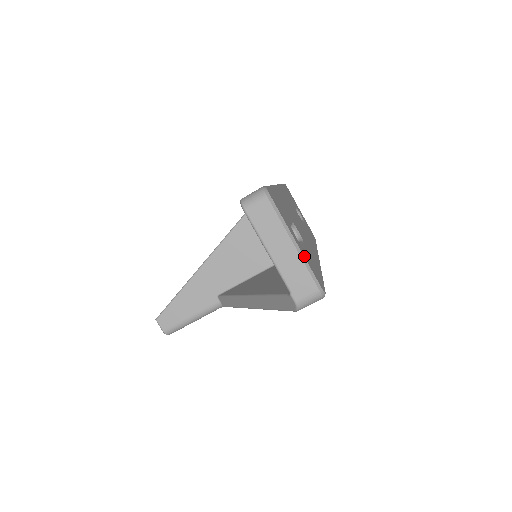
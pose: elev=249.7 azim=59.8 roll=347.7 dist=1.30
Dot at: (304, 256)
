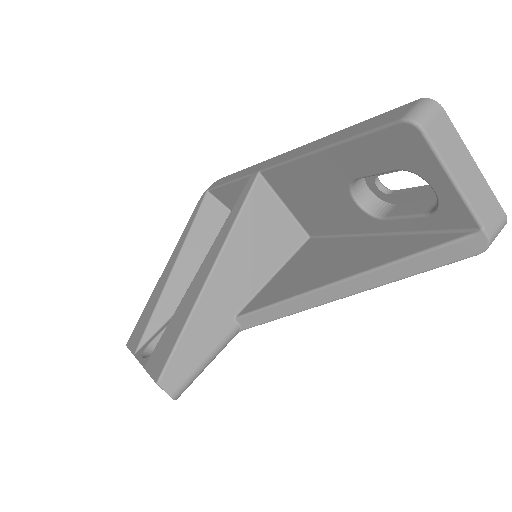
Dot at: (481, 179)
